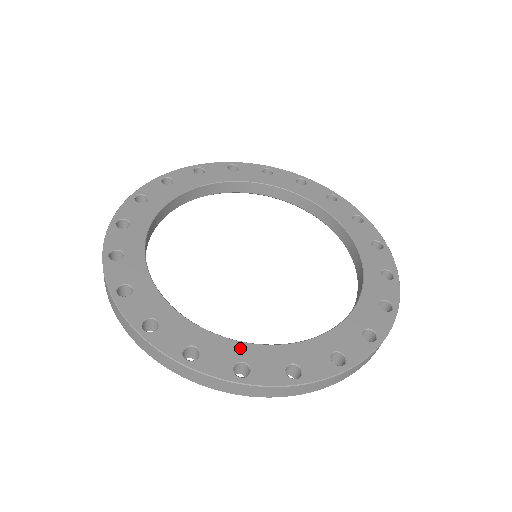
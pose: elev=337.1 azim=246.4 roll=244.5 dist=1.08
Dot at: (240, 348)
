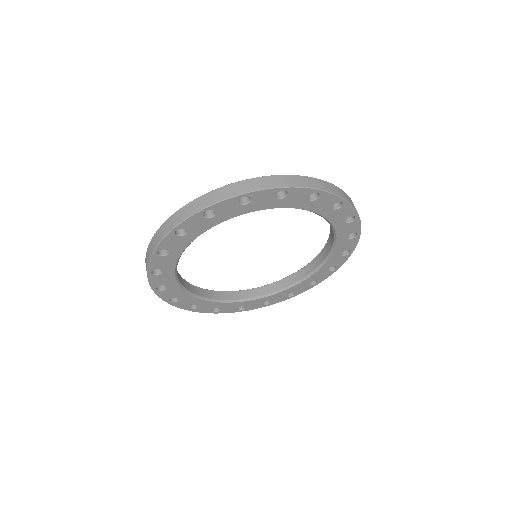
Dot at: occluded
